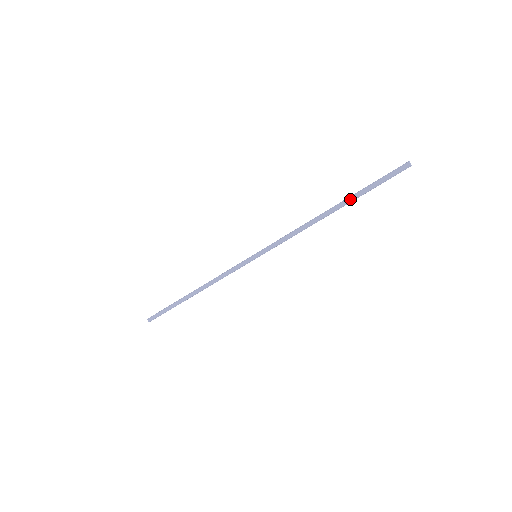
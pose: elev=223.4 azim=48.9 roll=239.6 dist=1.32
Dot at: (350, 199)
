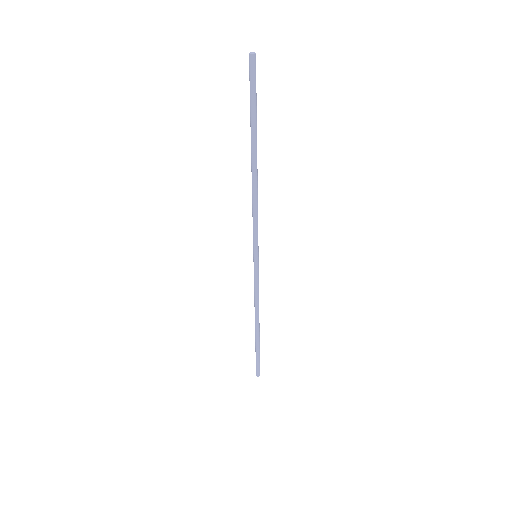
Dot at: (251, 136)
